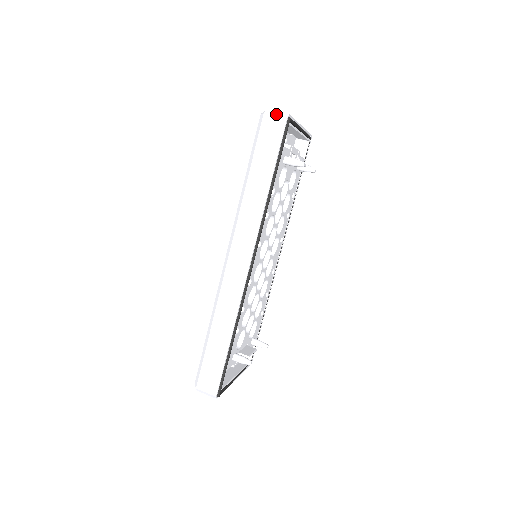
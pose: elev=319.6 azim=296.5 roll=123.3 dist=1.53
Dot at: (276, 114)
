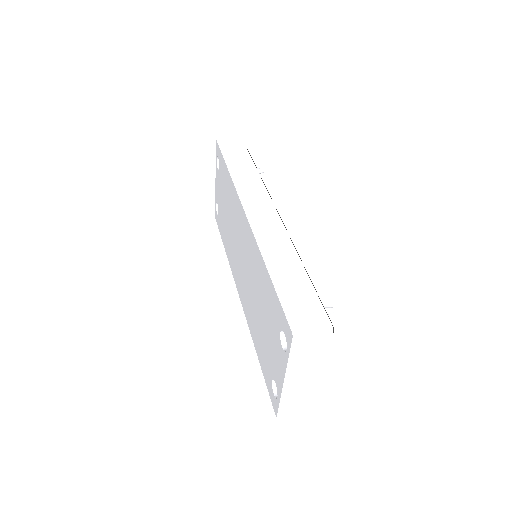
Dot at: (230, 135)
